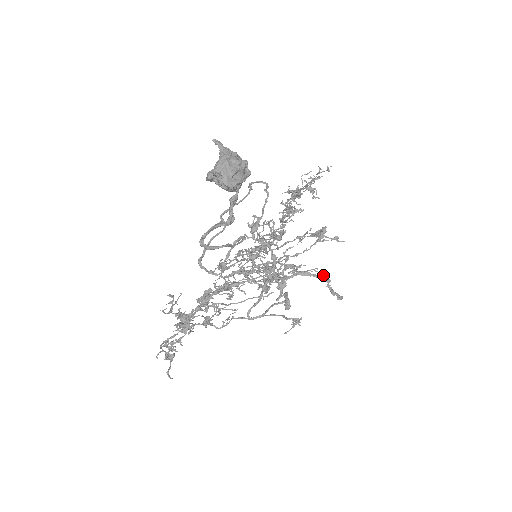
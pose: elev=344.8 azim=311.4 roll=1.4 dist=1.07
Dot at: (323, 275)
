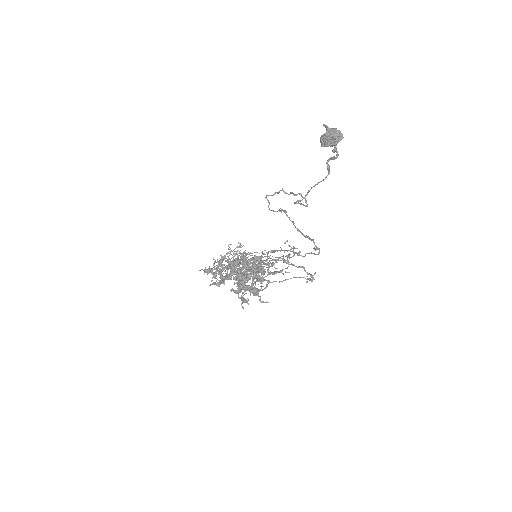
Dot at: (300, 266)
